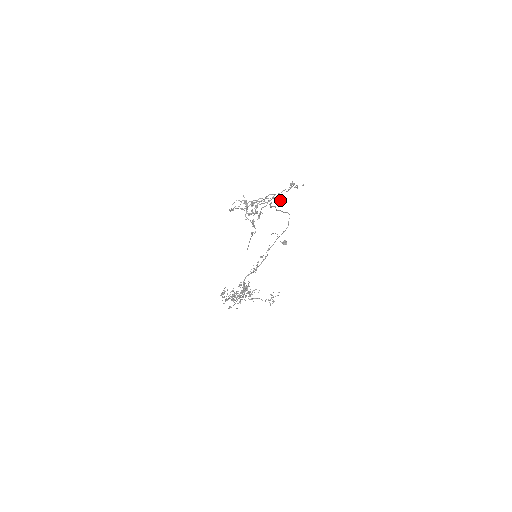
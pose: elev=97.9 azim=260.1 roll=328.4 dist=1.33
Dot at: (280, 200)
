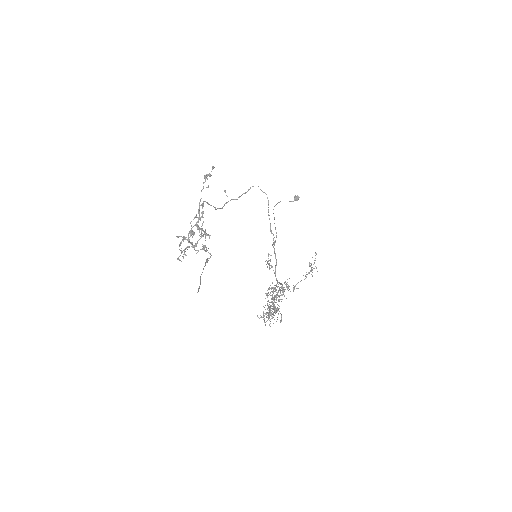
Dot at: (225, 192)
